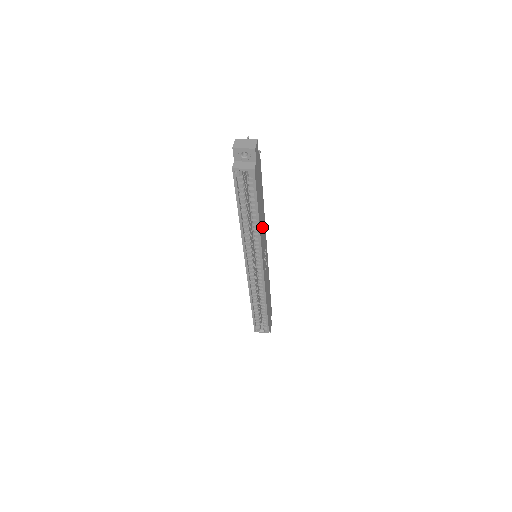
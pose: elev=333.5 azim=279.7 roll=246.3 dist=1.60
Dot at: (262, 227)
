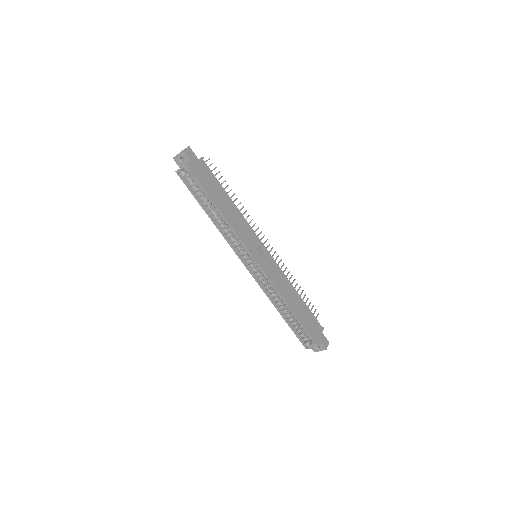
Dot at: (235, 220)
